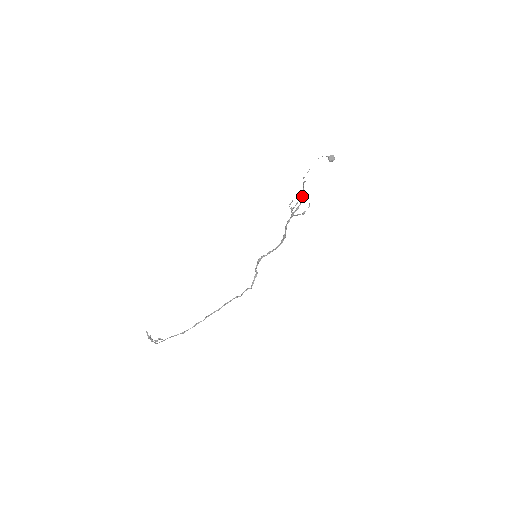
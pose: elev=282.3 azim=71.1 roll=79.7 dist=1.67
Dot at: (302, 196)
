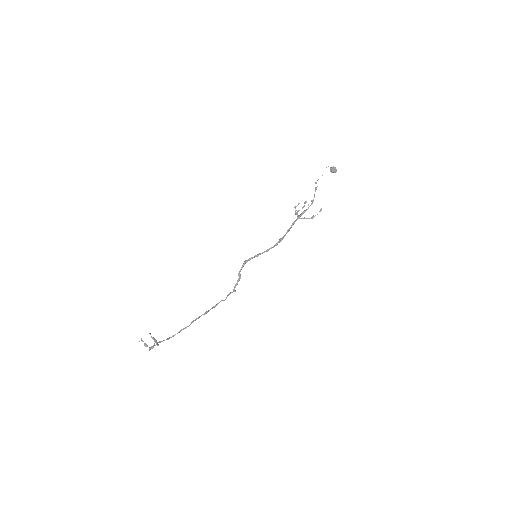
Dot at: (312, 200)
